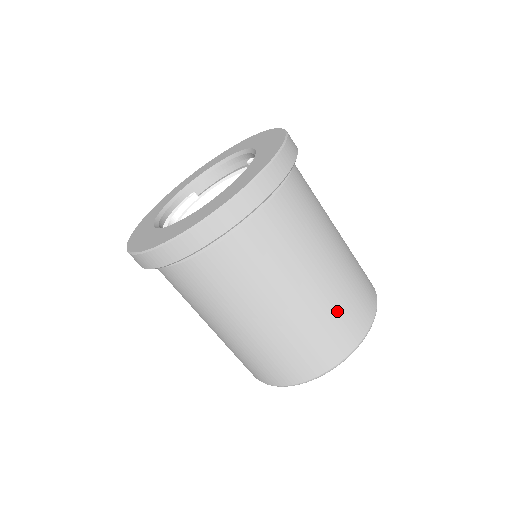
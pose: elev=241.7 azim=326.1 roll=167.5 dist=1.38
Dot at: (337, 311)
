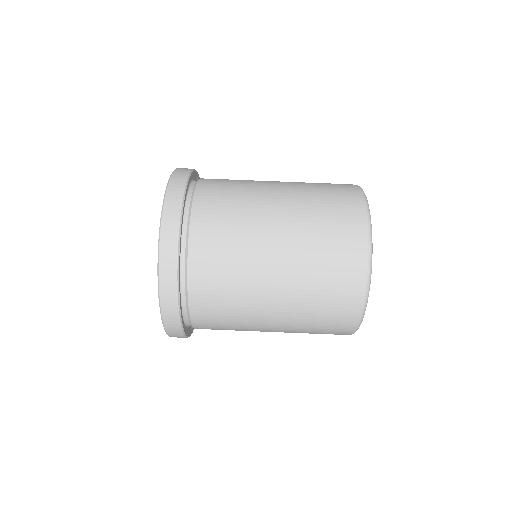
Dot at: (319, 200)
